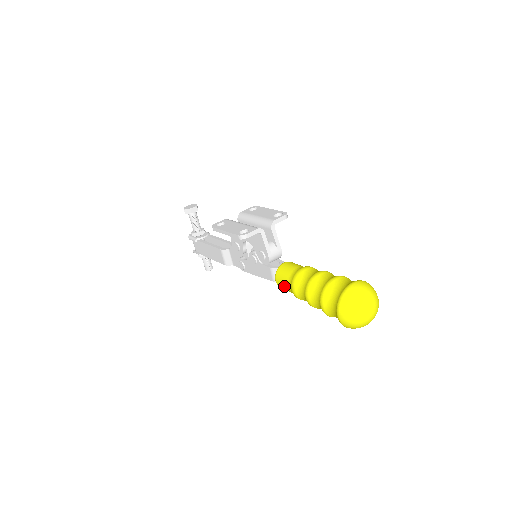
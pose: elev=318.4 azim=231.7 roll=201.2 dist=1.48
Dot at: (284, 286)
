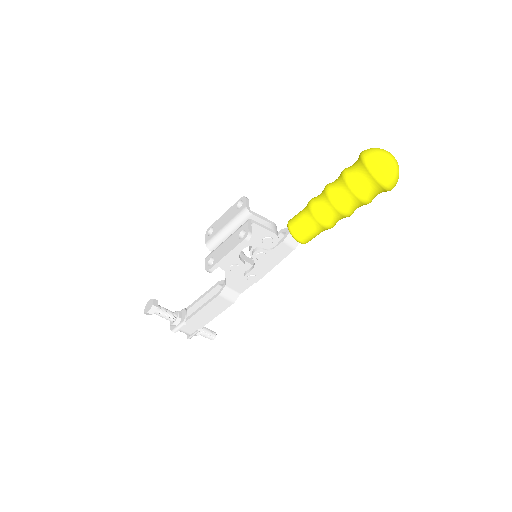
Dot at: (311, 235)
